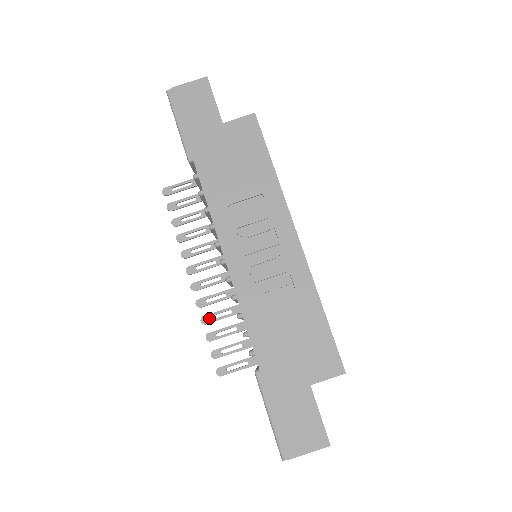
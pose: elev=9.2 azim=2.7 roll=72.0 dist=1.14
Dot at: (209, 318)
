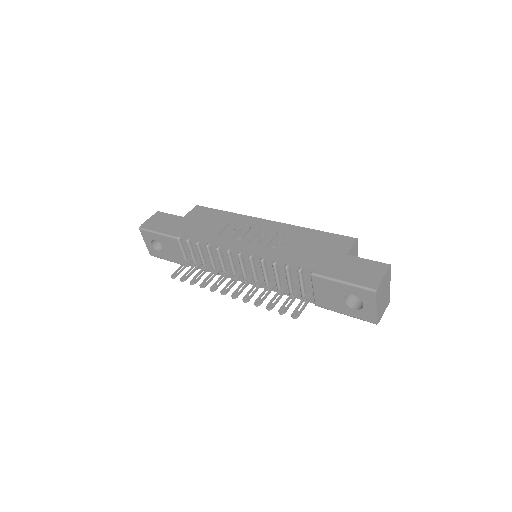
Dot at: (259, 300)
